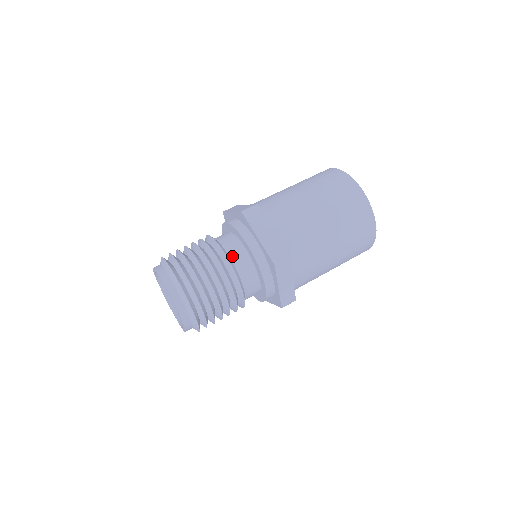
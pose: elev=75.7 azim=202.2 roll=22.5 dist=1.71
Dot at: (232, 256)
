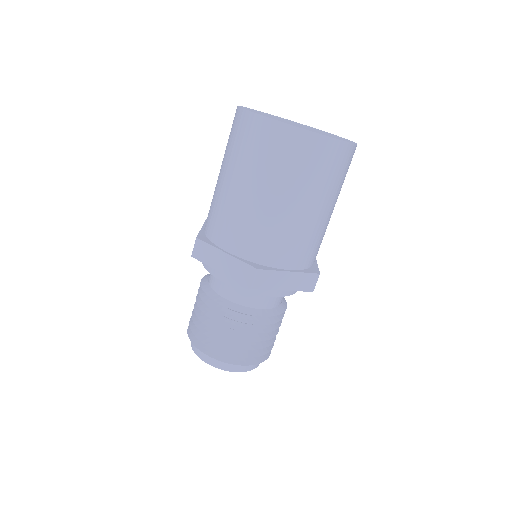
Dot at: (224, 295)
